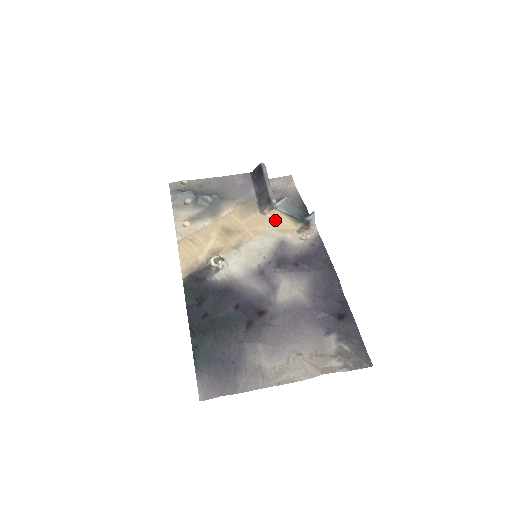
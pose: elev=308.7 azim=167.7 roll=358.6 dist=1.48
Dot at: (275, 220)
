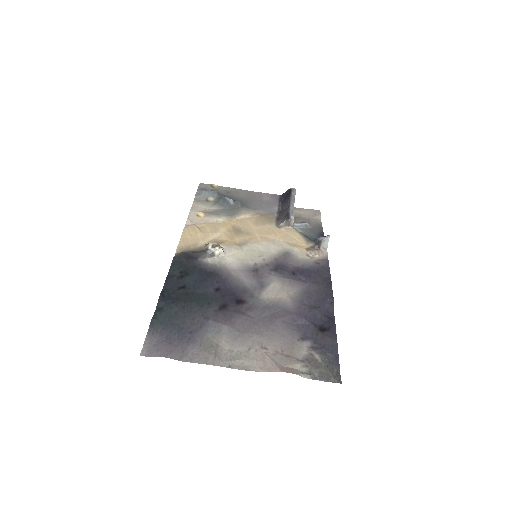
Dot at: (288, 234)
